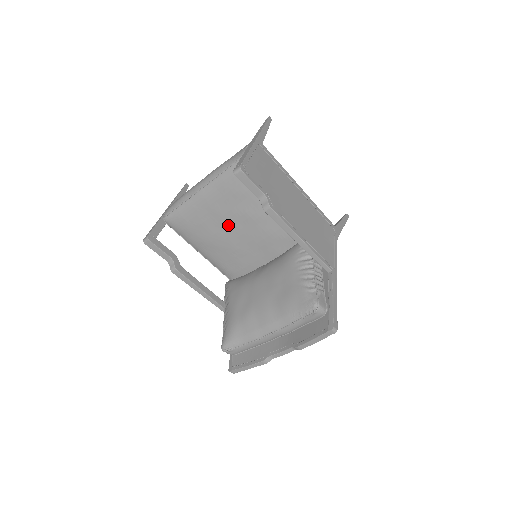
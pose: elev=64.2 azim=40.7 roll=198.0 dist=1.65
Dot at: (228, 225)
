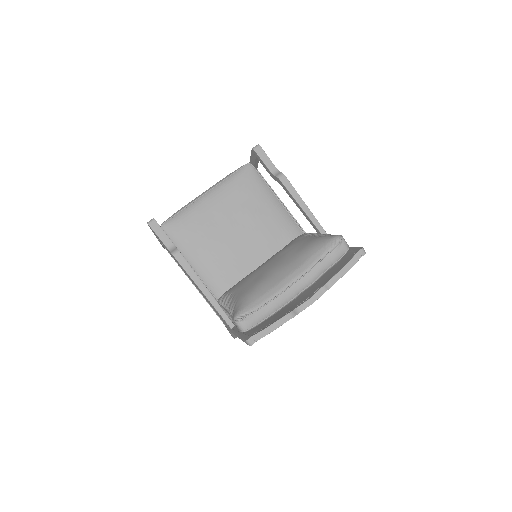
Dot at: (230, 225)
